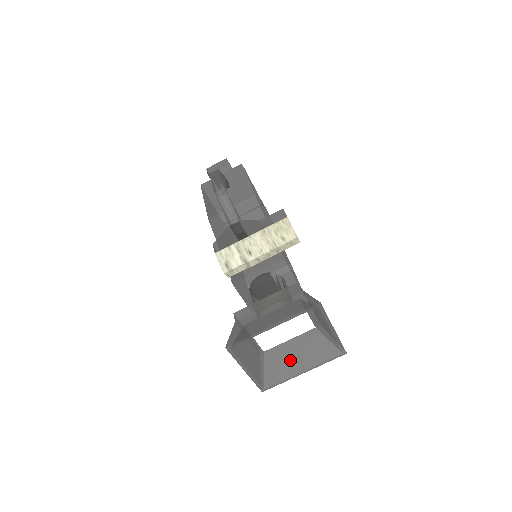
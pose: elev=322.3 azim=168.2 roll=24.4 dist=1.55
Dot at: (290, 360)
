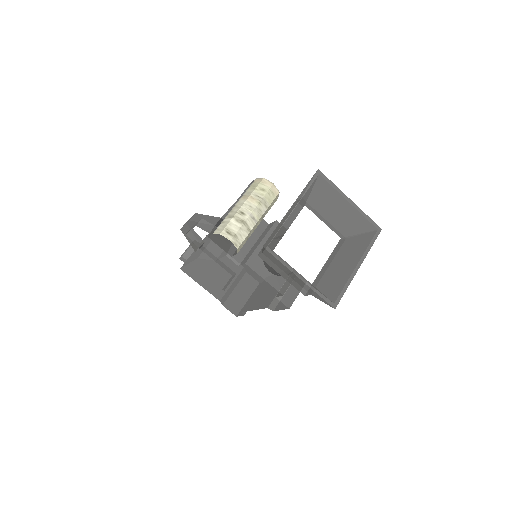
Dot at: (339, 269)
